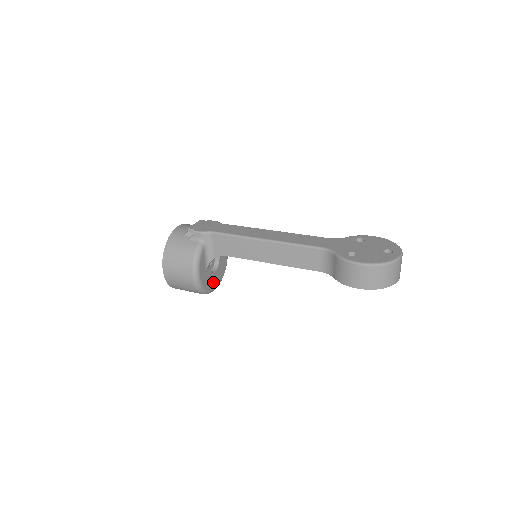
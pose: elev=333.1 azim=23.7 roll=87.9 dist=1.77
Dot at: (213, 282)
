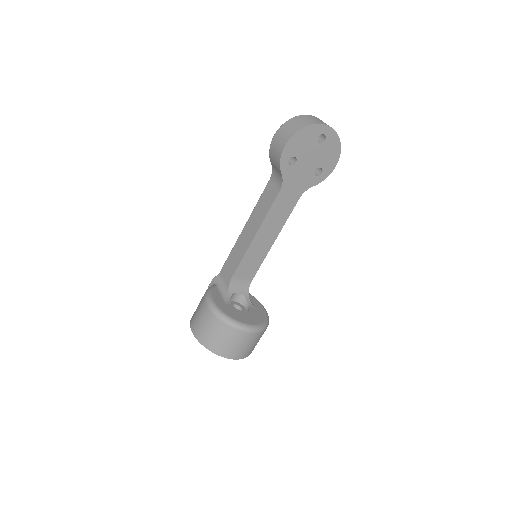
Dot at: (243, 318)
